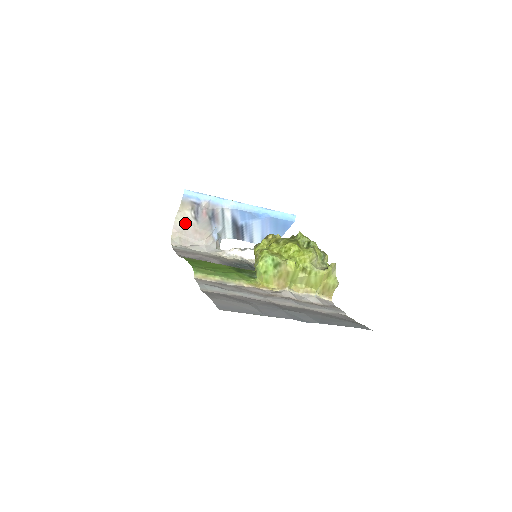
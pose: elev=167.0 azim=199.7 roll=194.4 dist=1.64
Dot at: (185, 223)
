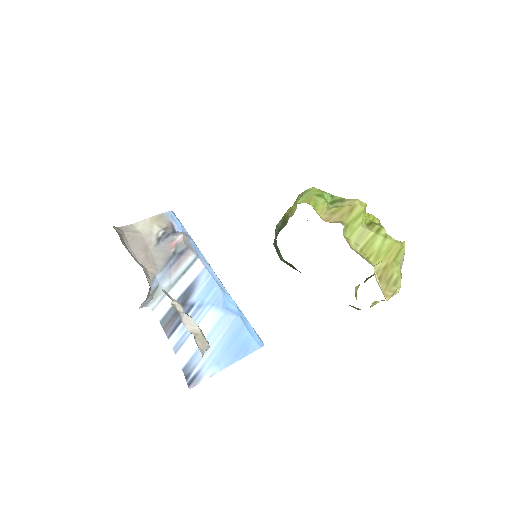
Dot at: (141, 234)
